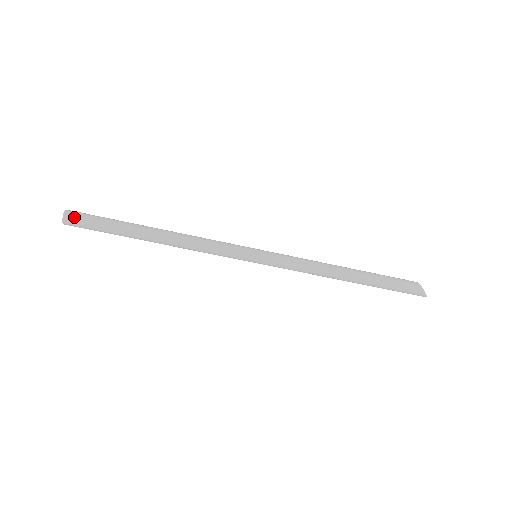
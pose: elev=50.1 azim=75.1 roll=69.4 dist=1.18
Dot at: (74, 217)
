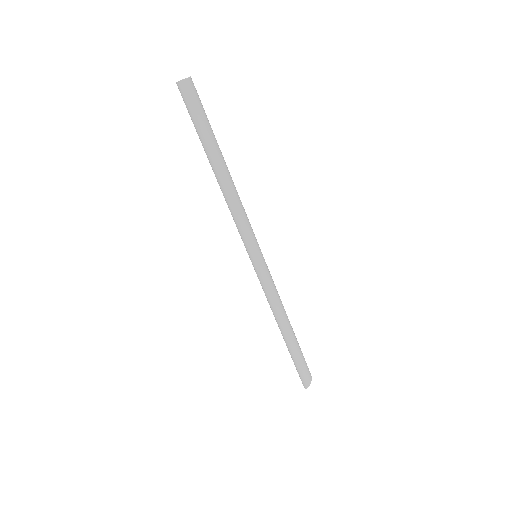
Dot at: (194, 88)
